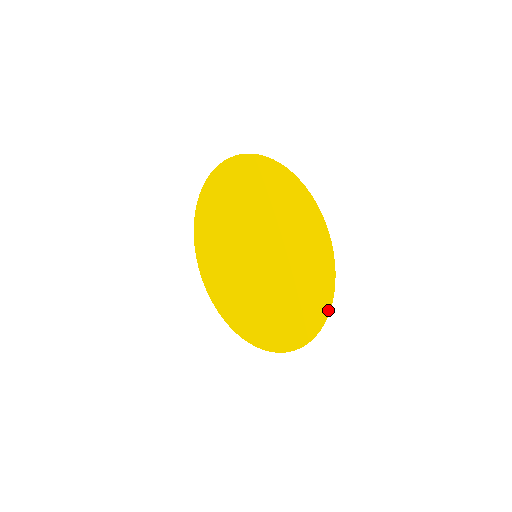
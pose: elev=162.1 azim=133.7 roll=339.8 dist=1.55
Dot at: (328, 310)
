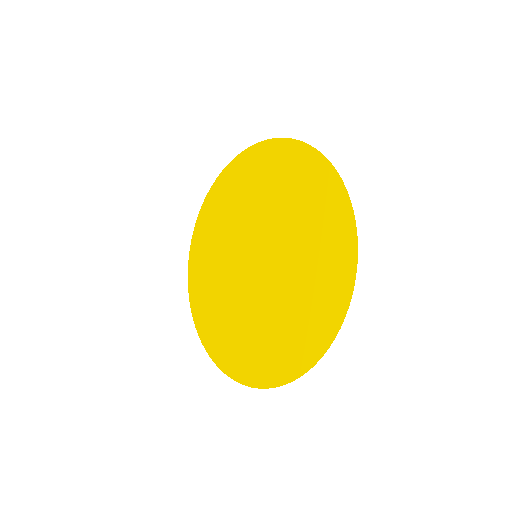
Dot at: (323, 159)
